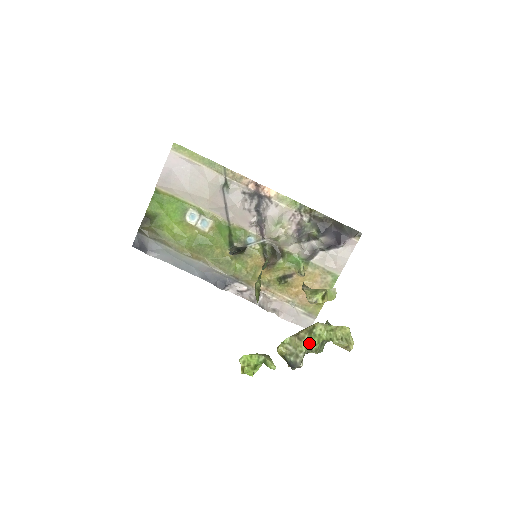
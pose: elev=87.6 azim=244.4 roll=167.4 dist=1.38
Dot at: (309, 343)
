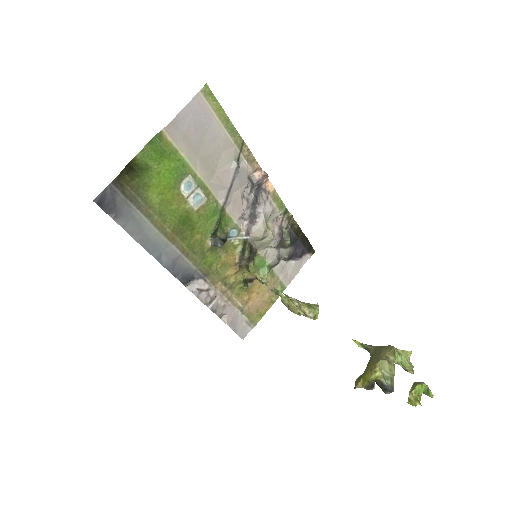
Dot at: occluded
